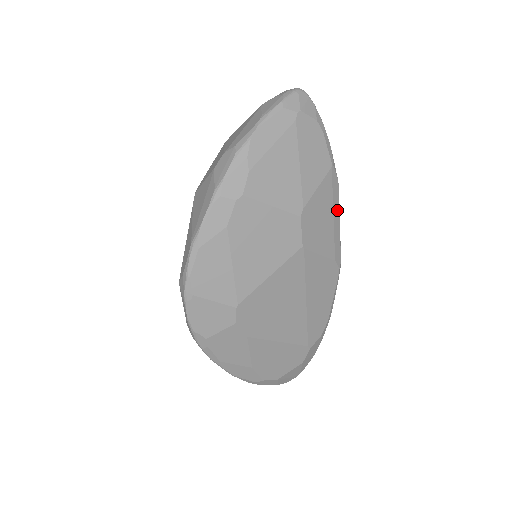
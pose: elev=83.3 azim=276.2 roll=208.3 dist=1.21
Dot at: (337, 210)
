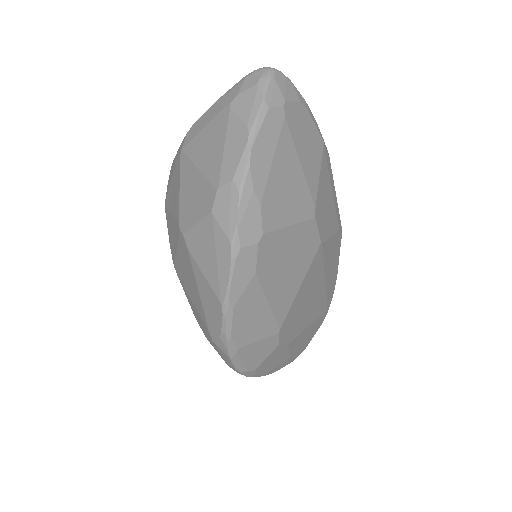
Dot at: (332, 182)
